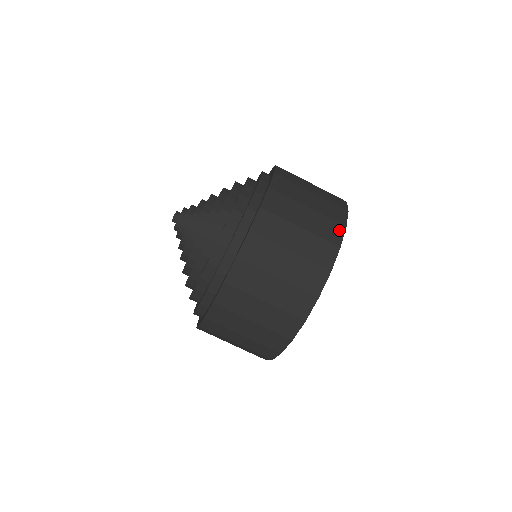
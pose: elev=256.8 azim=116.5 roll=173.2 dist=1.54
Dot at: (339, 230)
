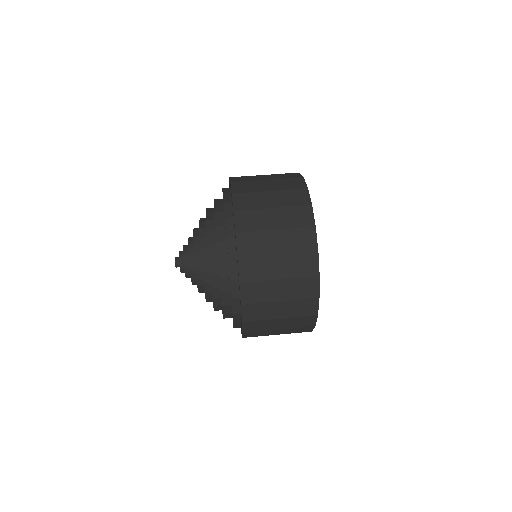
Dot at: (296, 174)
